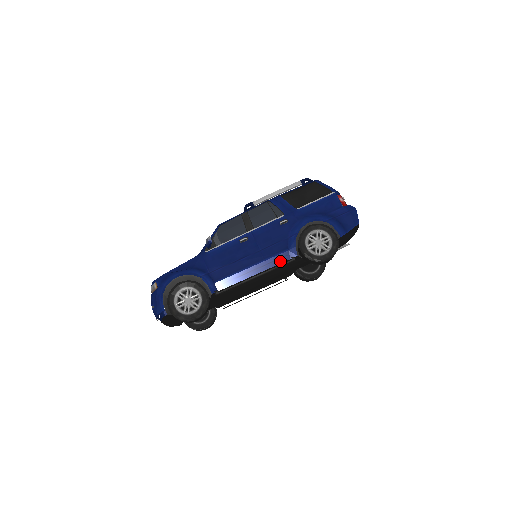
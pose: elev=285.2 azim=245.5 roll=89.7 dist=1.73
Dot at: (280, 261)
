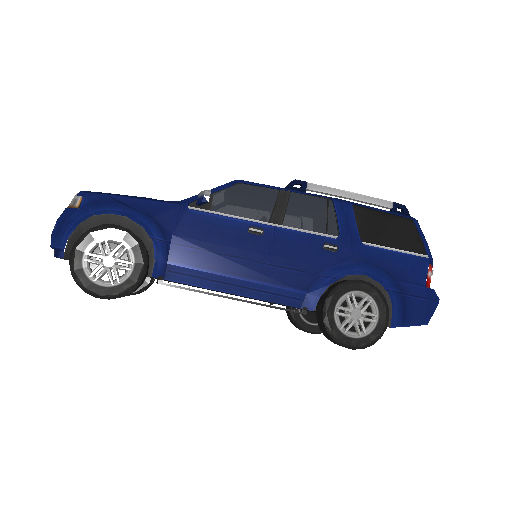
Dot at: (284, 300)
